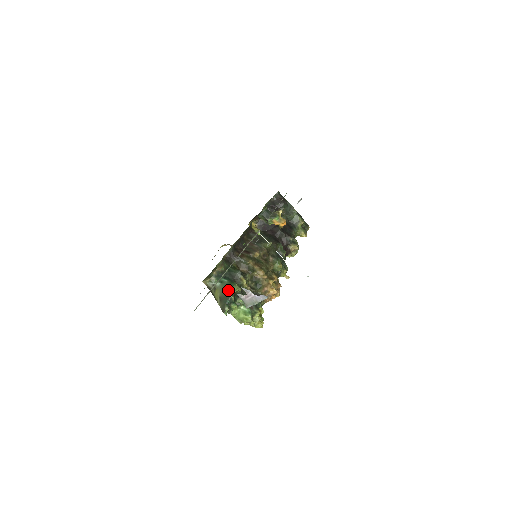
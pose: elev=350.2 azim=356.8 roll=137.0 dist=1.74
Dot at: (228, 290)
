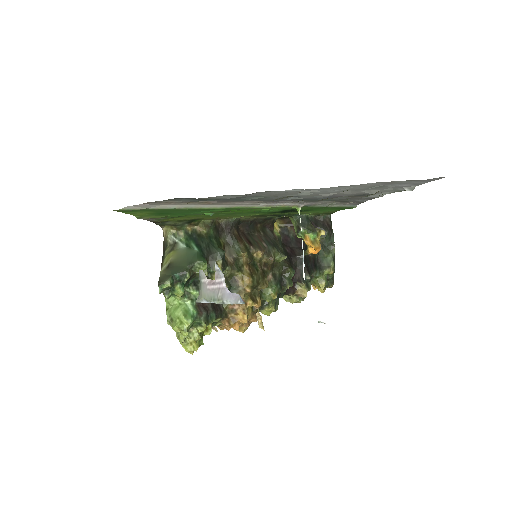
Dot at: (190, 261)
